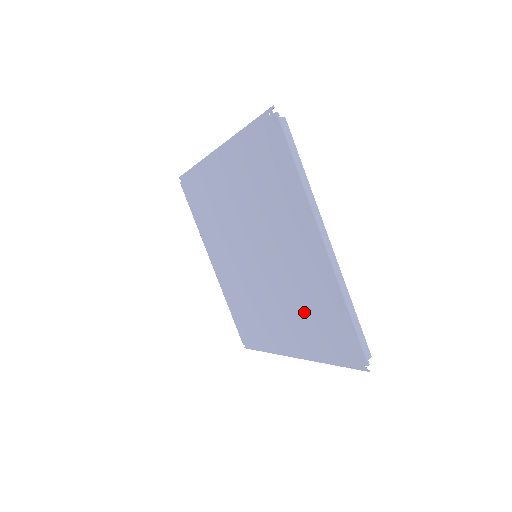
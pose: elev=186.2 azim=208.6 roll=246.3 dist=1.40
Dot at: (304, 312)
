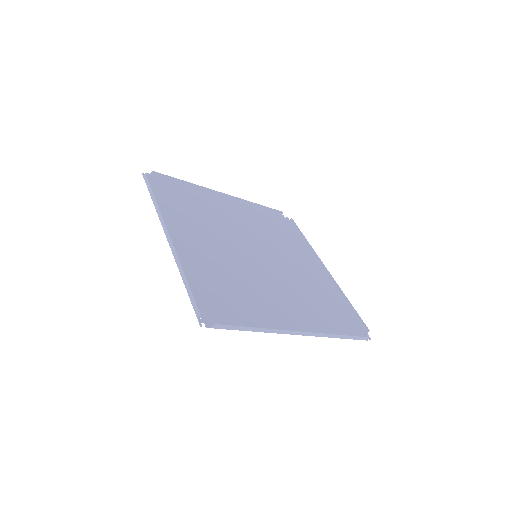
Dot at: (313, 295)
